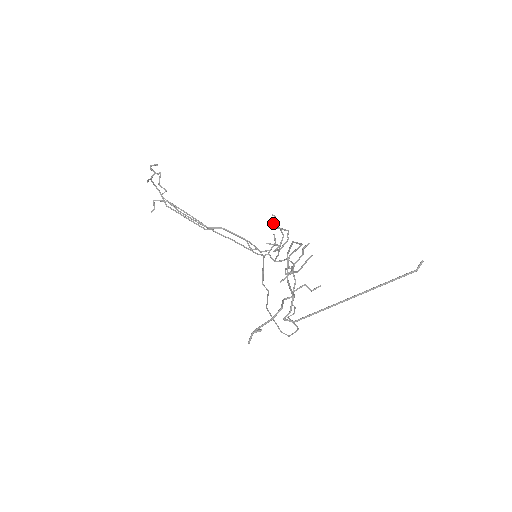
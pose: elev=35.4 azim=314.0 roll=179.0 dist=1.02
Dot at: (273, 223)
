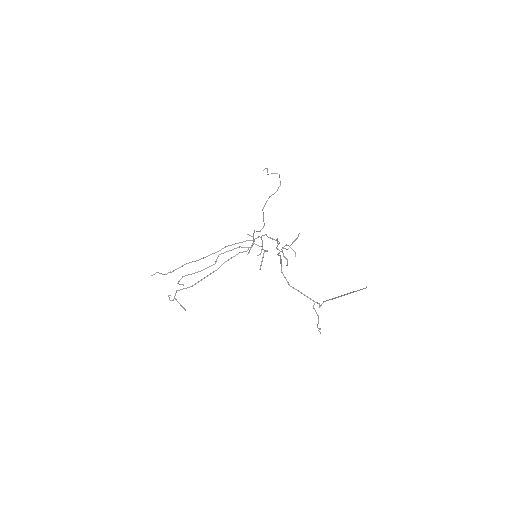
Dot at: occluded
